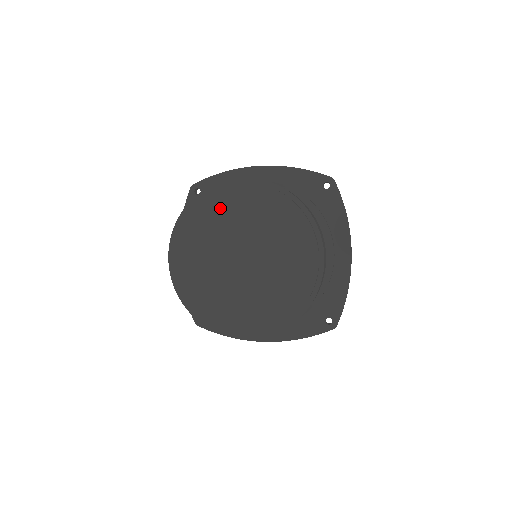
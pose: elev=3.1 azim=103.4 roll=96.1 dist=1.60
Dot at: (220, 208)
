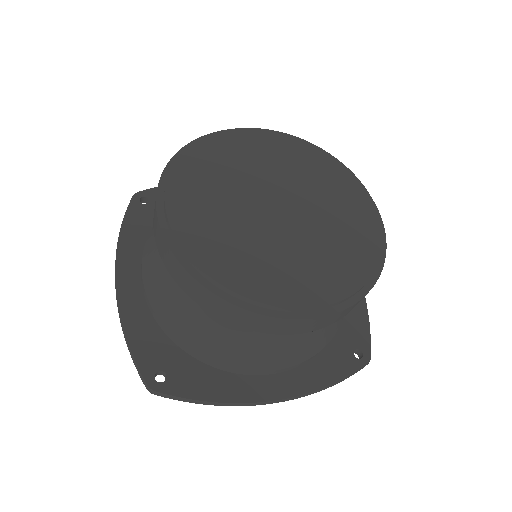
Dot at: (236, 150)
